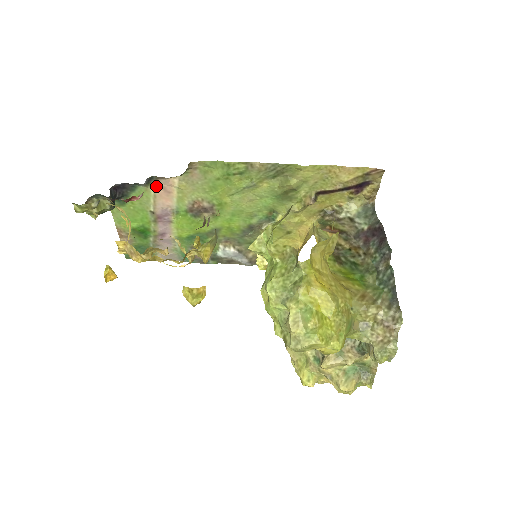
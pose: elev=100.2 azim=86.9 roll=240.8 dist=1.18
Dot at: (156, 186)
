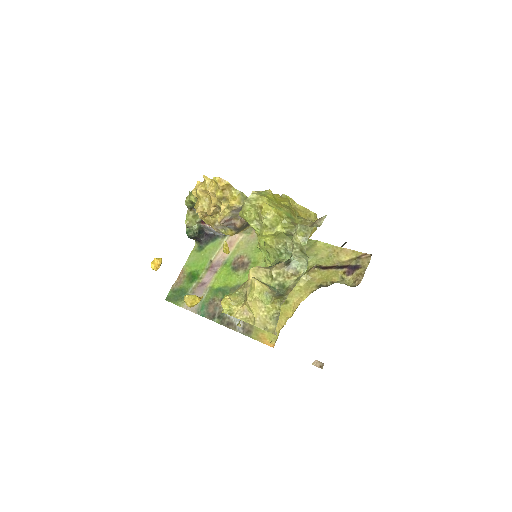
Dot at: (227, 240)
